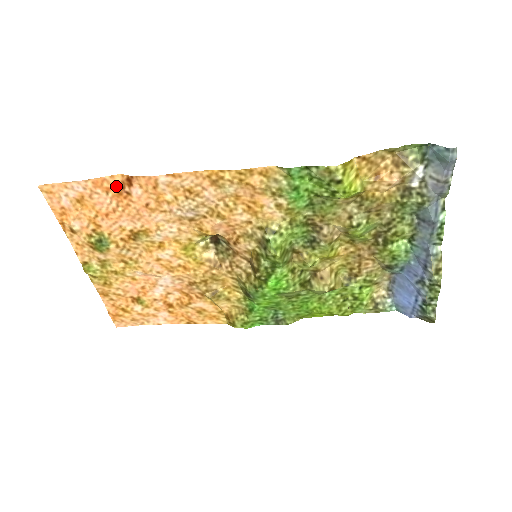
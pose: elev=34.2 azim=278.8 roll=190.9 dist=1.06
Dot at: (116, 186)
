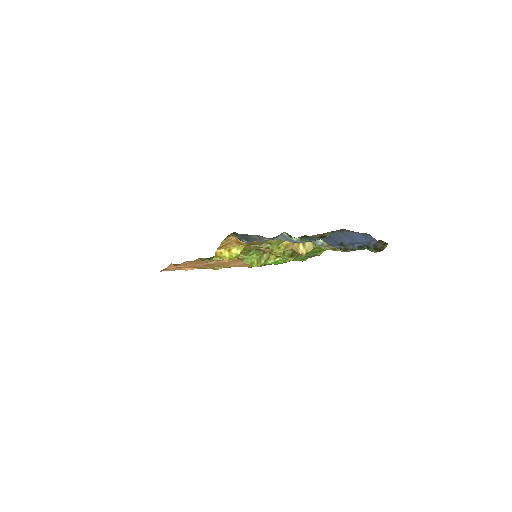
Dot at: occluded
